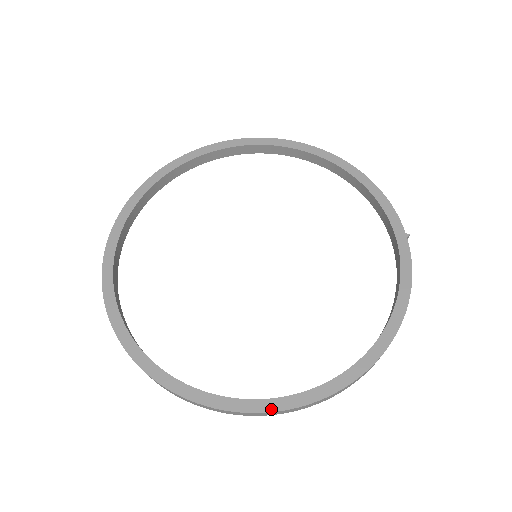
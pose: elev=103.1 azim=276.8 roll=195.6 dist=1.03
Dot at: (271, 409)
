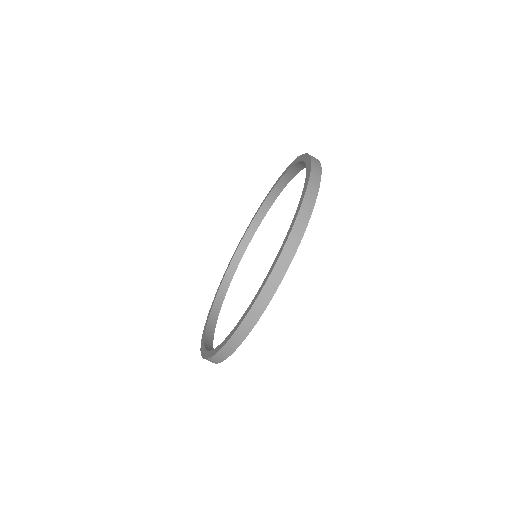
Dot at: (283, 247)
